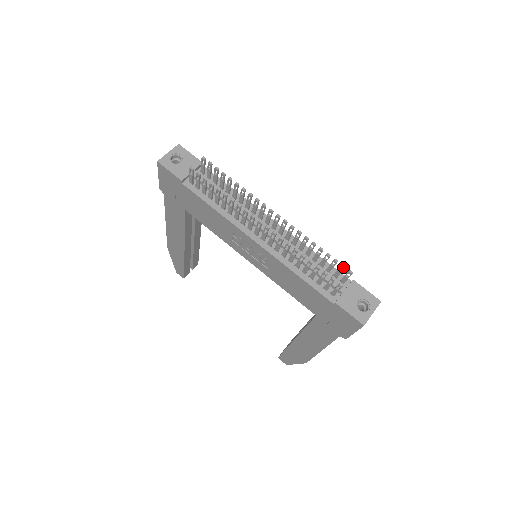
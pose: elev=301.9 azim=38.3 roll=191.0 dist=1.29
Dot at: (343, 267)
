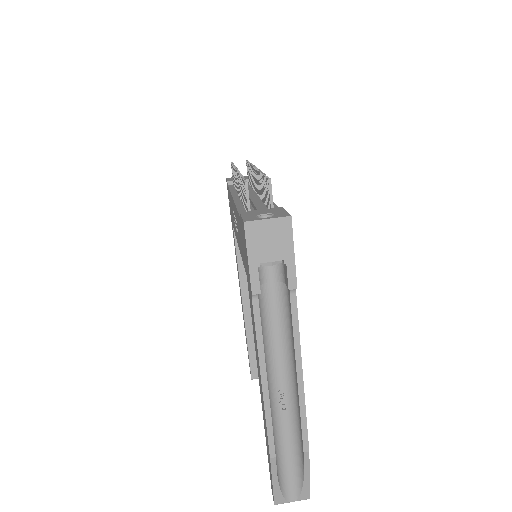
Dot at: (266, 178)
